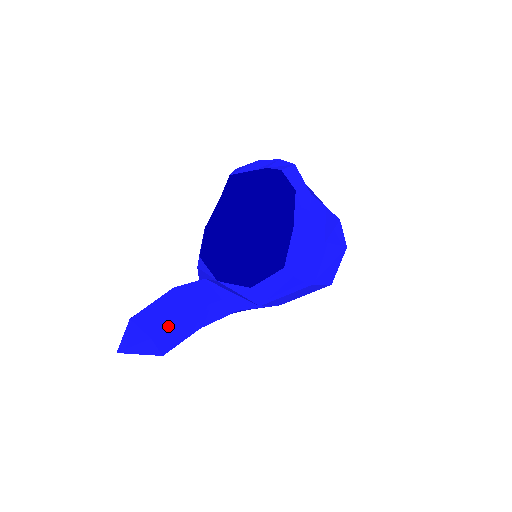
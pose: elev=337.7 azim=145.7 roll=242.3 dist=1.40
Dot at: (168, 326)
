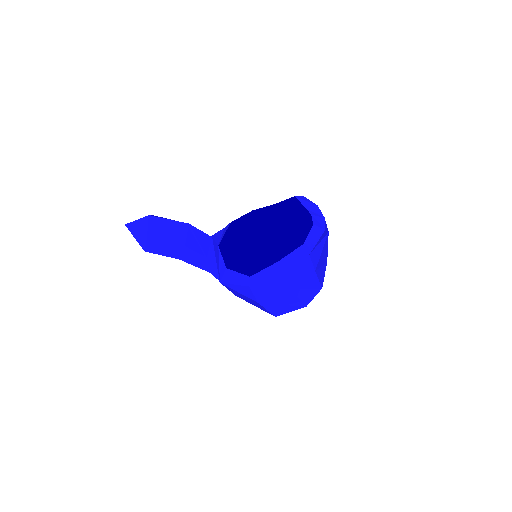
Dot at: (163, 240)
